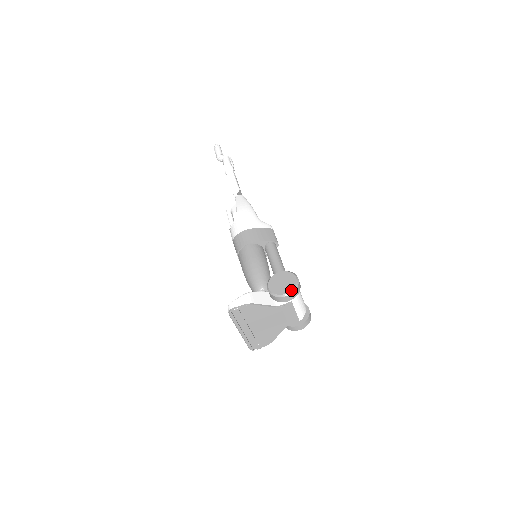
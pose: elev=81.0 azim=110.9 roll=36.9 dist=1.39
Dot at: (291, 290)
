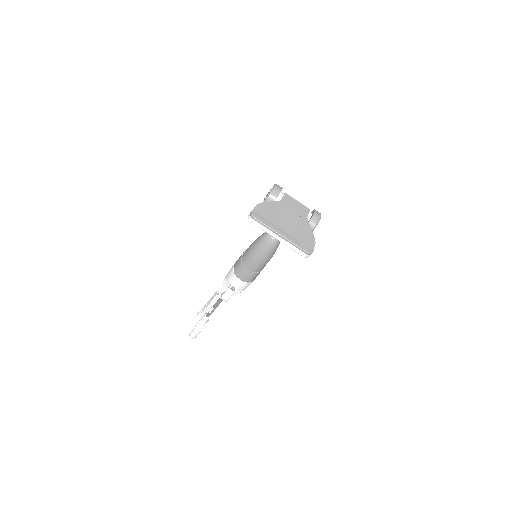
Dot at: (274, 185)
